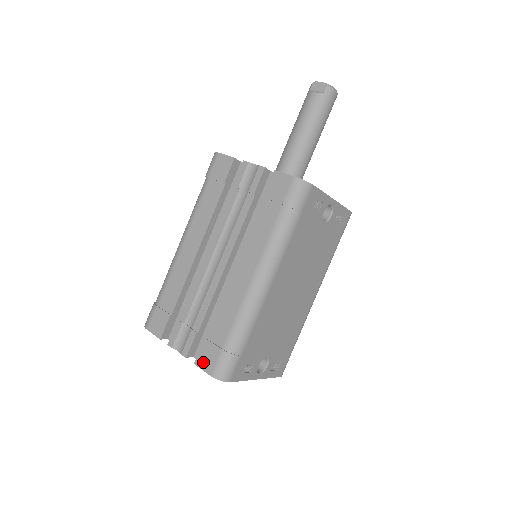
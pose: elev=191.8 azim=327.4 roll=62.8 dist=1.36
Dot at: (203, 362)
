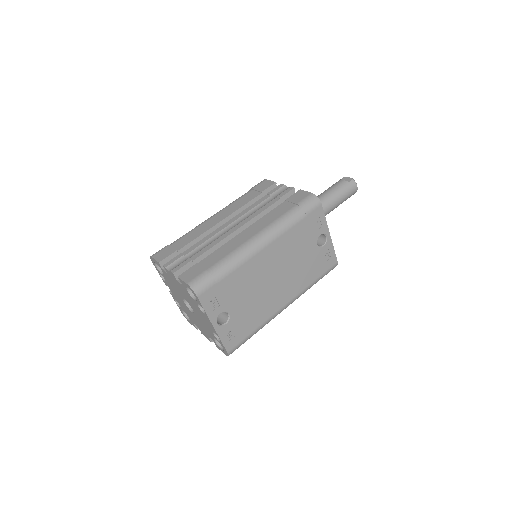
Dot at: (186, 276)
